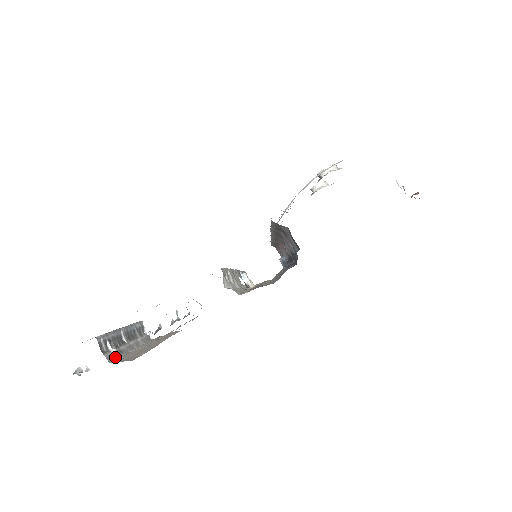
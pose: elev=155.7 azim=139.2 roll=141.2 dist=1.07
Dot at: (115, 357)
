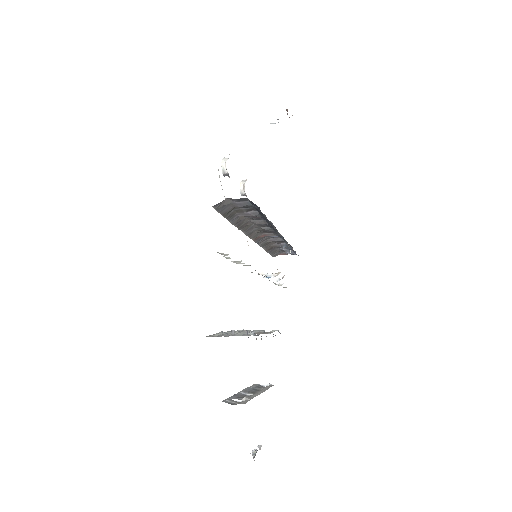
Dot at: (249, 400)
